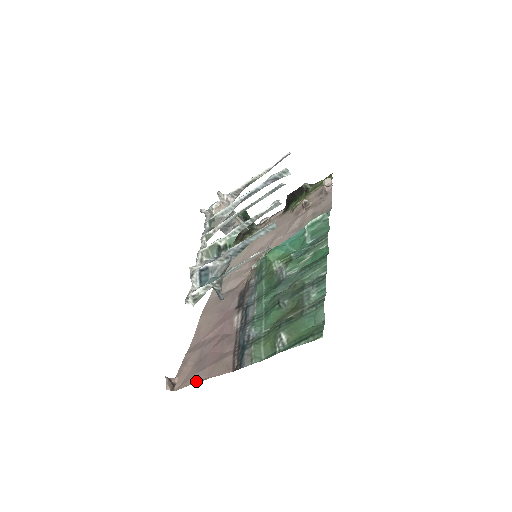
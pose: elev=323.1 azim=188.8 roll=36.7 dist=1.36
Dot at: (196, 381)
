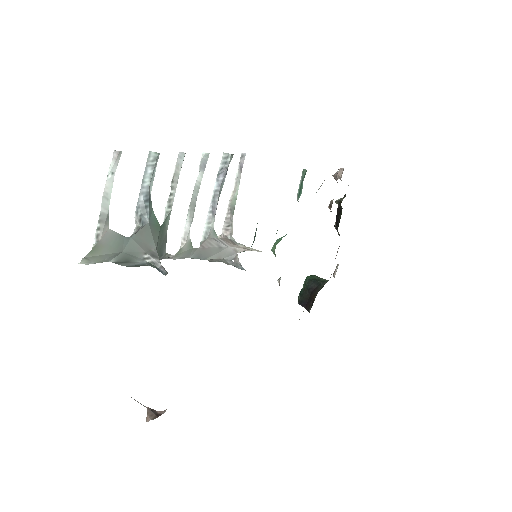
Dot at: occluded
